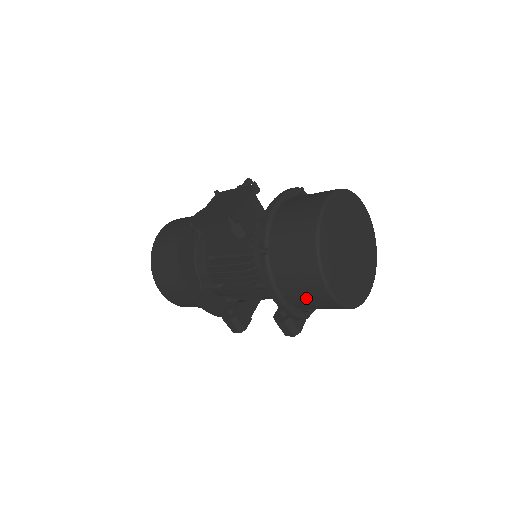
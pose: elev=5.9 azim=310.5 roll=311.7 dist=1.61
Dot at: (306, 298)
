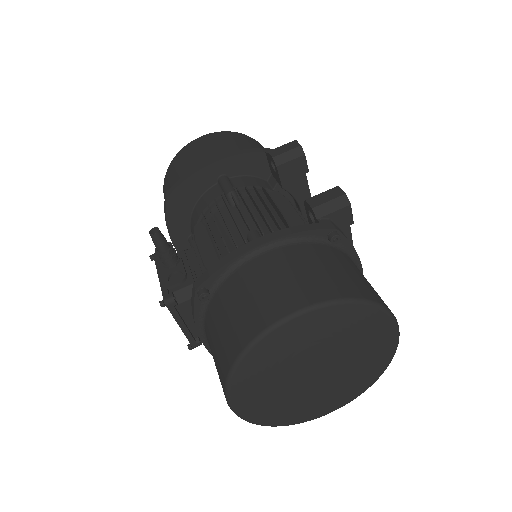
Dot at: occluded
